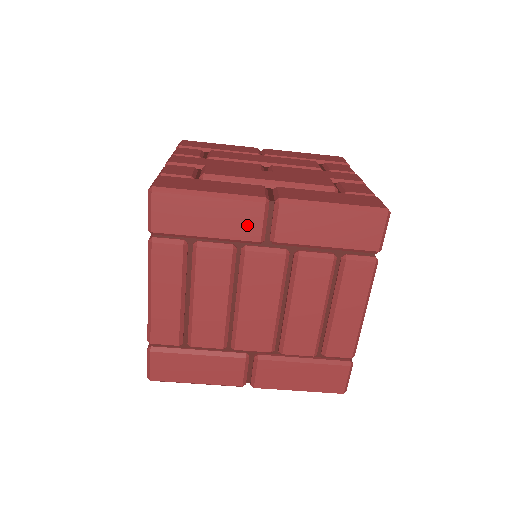
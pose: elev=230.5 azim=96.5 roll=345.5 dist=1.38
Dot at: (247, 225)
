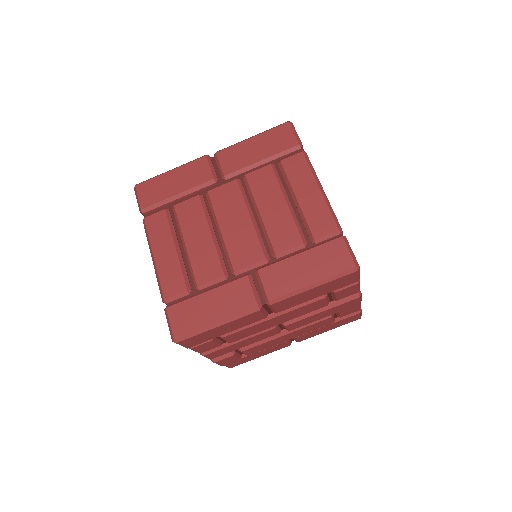
Dot at: (200, 174)
